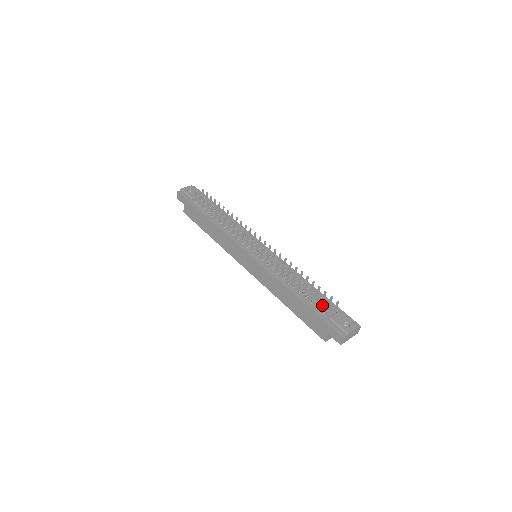
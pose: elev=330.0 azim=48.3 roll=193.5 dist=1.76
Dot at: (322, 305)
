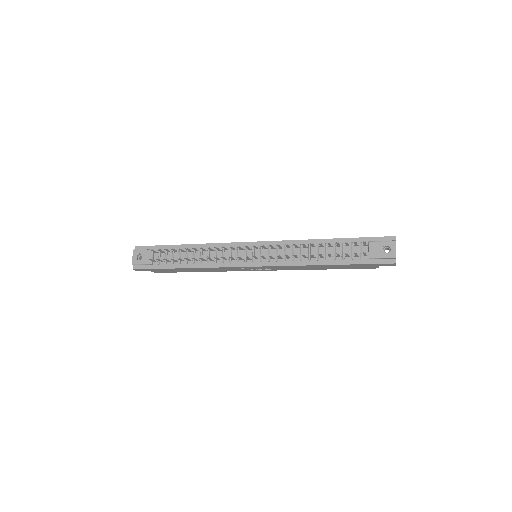
Dot at: (355, 255)
